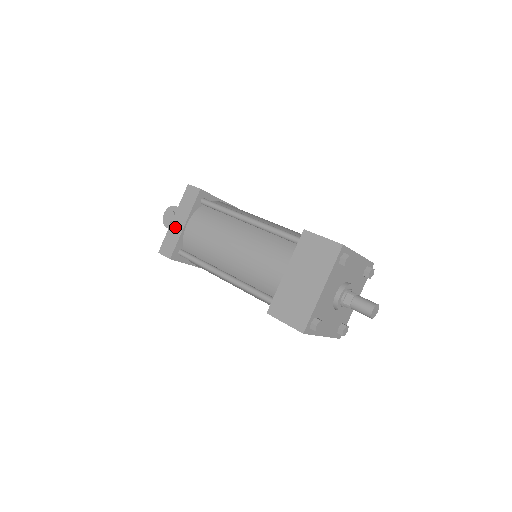
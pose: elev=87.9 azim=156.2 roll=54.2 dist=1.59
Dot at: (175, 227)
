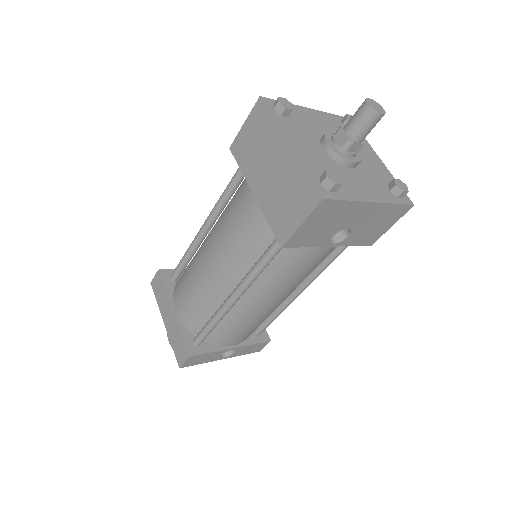
Dot at: (170, 326)
